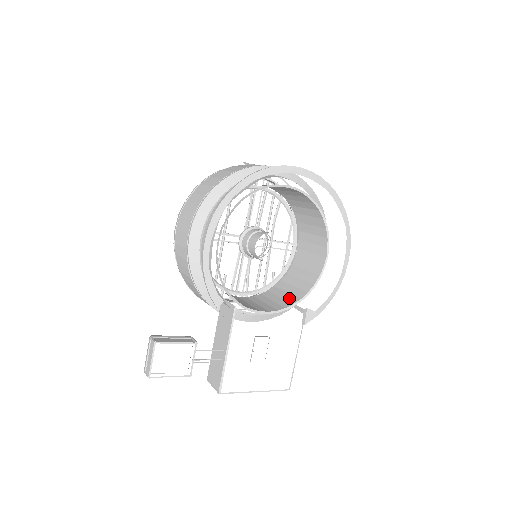
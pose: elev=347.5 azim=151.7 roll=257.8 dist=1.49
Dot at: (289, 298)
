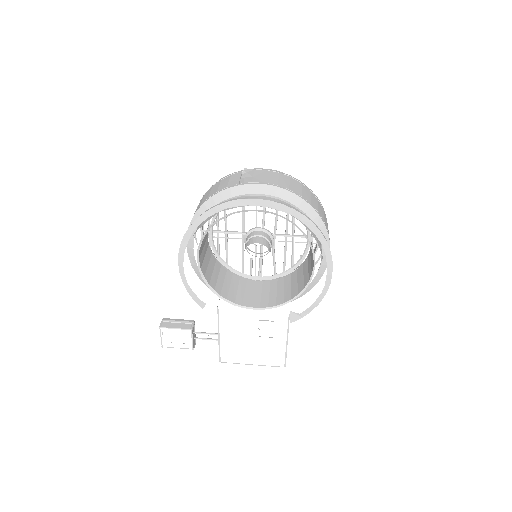
Dot at: (286, 294)
